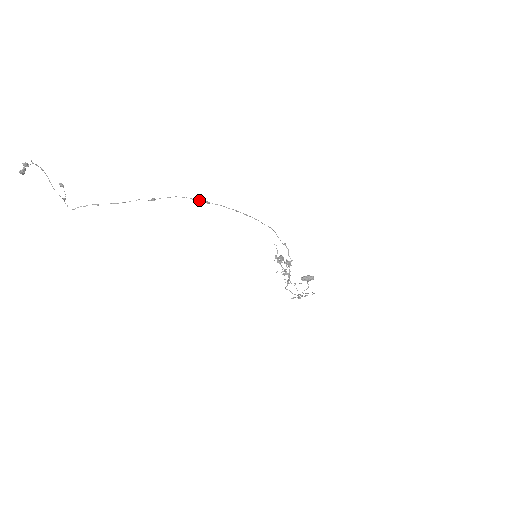
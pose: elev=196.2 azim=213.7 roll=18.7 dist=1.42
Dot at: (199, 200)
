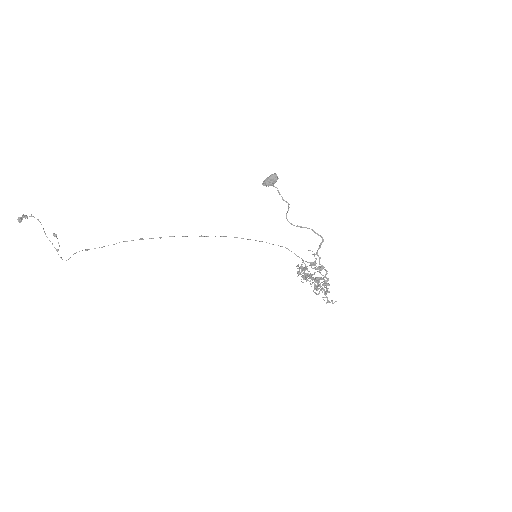
Dot at: occluded
